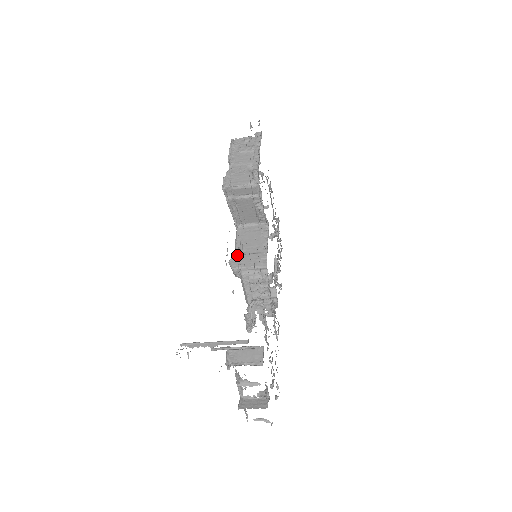
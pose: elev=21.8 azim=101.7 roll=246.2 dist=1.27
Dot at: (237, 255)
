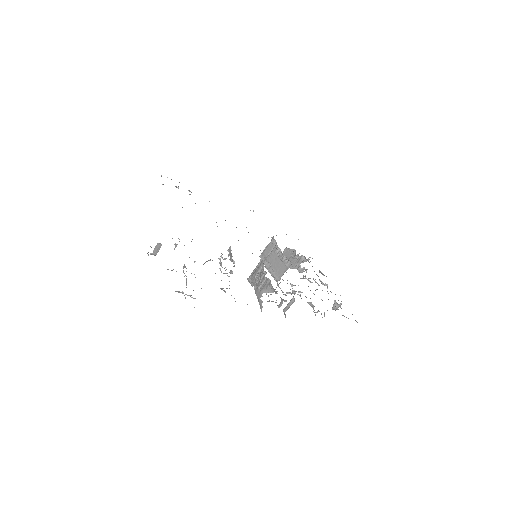
Dot at: occluded
